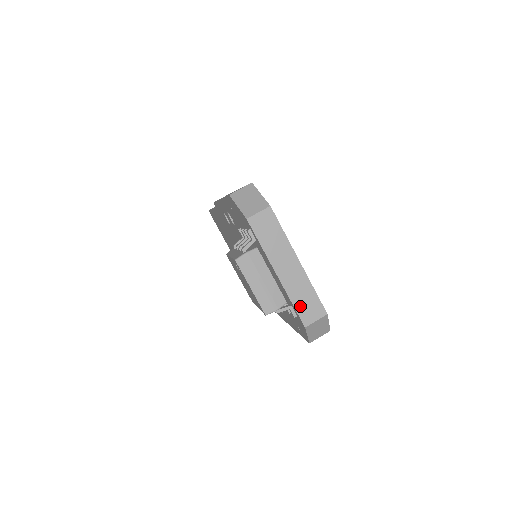
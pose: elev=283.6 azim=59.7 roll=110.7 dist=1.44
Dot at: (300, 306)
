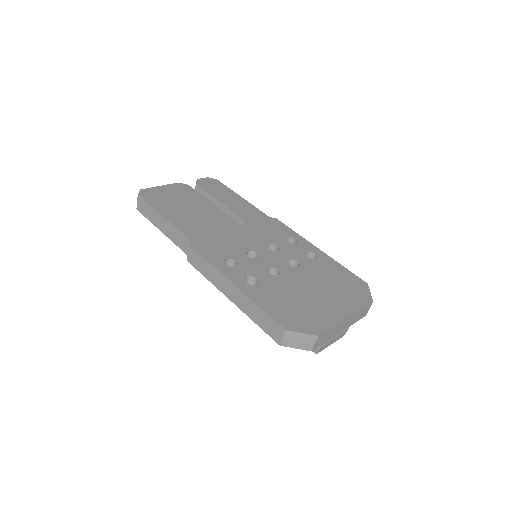
Dot at: (359, 318)
